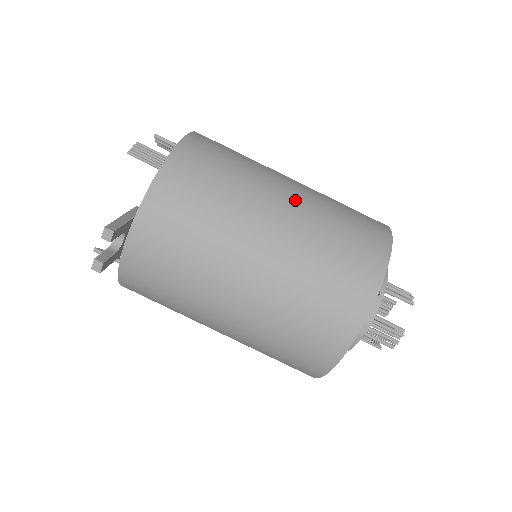
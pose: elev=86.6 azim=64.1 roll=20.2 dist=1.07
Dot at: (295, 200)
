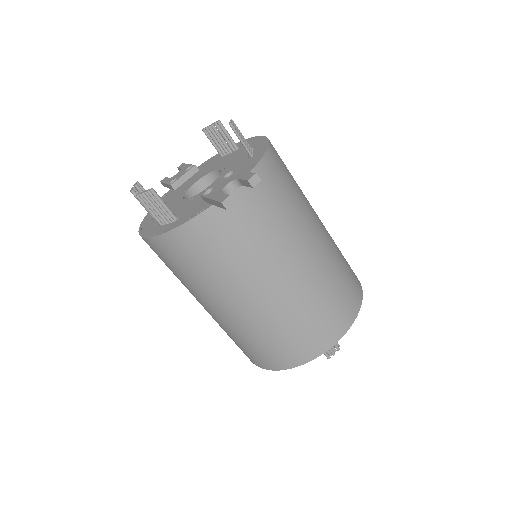
Dot at: occluded
